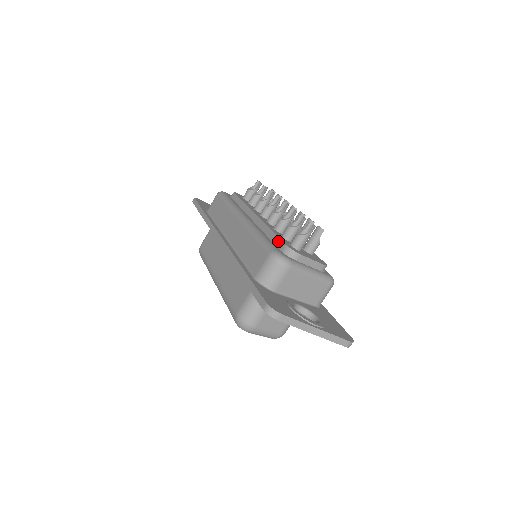
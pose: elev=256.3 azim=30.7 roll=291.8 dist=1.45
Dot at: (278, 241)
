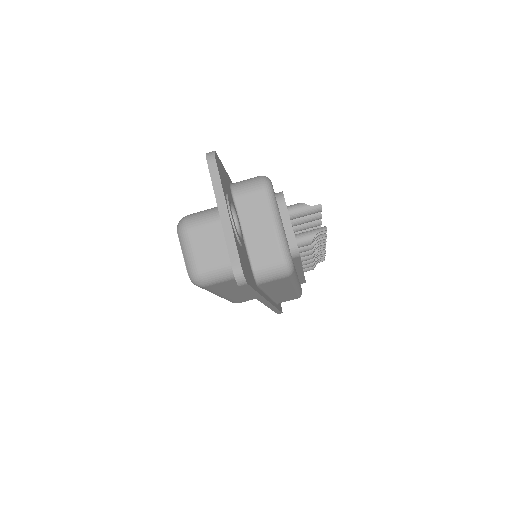
Dot at: occluded
